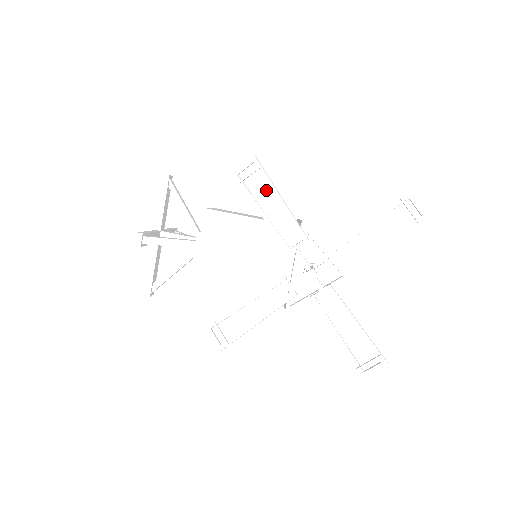
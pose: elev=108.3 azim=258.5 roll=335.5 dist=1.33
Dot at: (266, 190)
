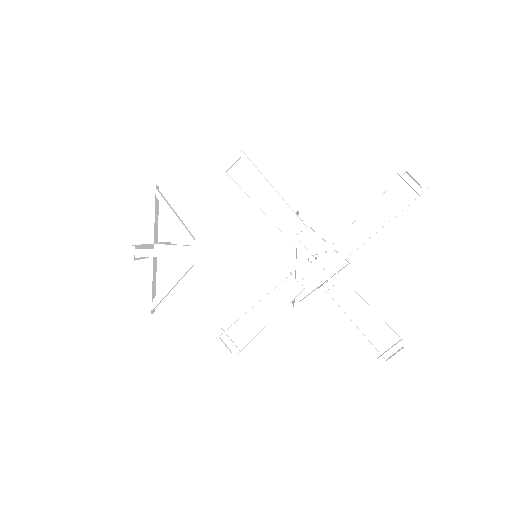
Dot at: (257, 183)
